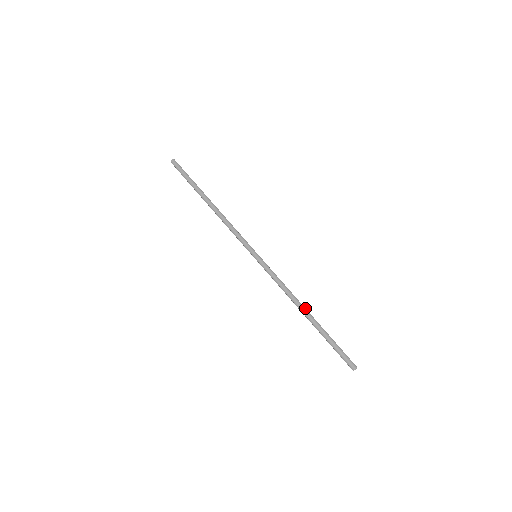
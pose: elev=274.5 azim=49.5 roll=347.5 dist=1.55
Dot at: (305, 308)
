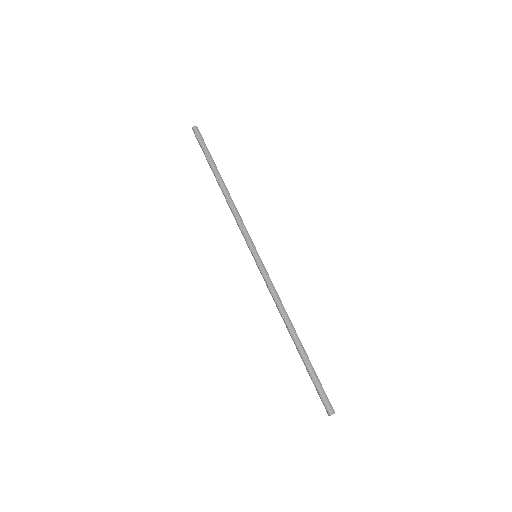
Dot at: occluded
